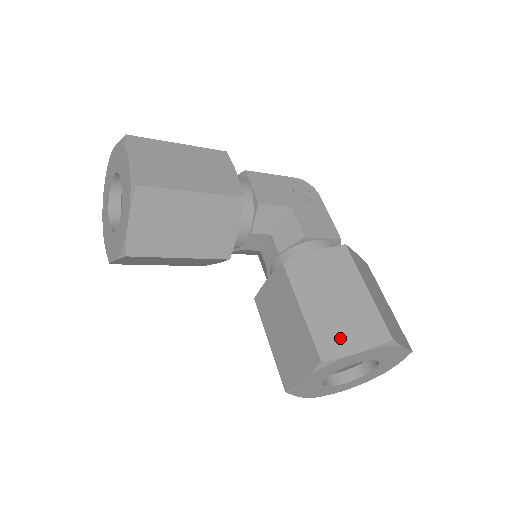
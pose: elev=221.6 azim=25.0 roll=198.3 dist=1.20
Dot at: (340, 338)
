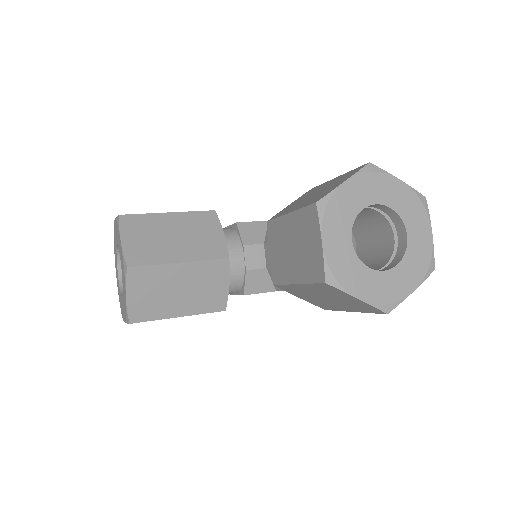
Dot at: (326, 191)
